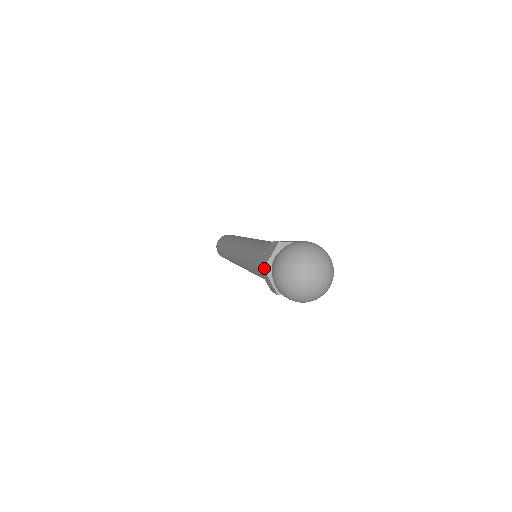
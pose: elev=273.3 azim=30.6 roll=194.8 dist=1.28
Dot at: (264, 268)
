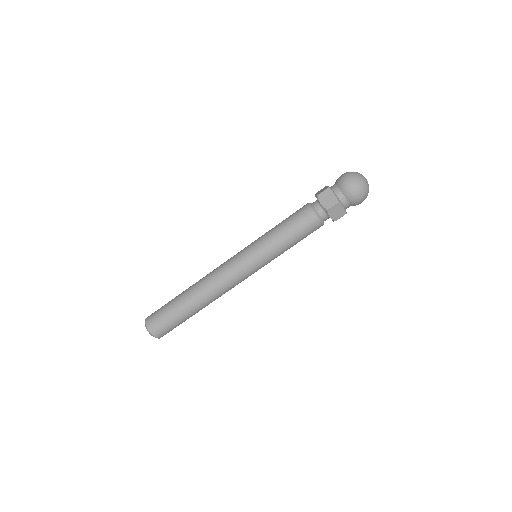
Dot at: (339, 201)
